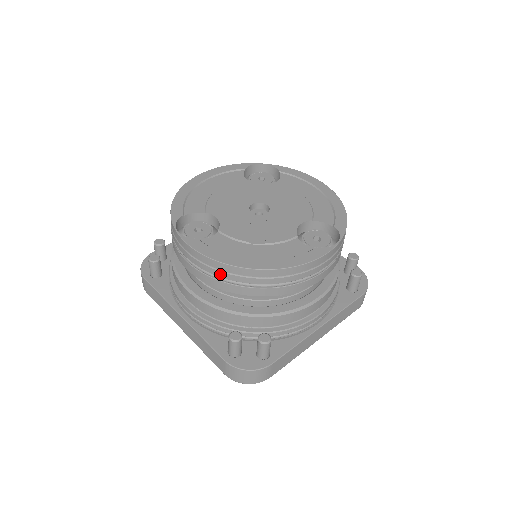
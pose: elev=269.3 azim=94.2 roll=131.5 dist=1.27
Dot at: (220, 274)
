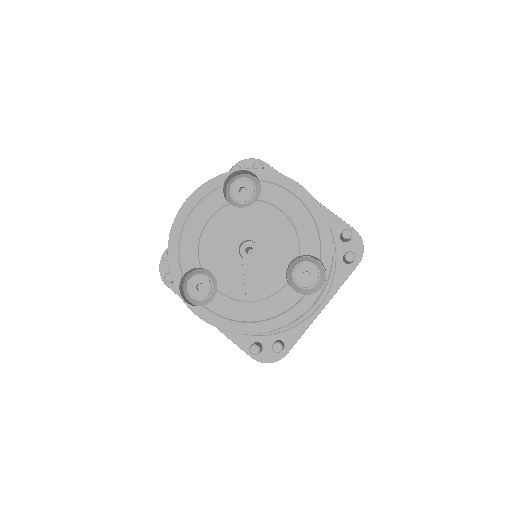
Dot at: occluded
